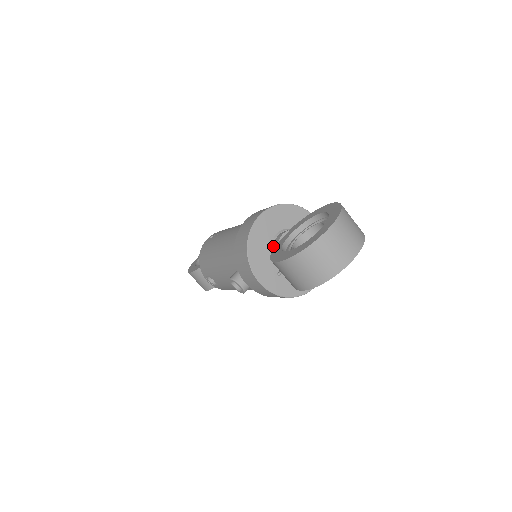
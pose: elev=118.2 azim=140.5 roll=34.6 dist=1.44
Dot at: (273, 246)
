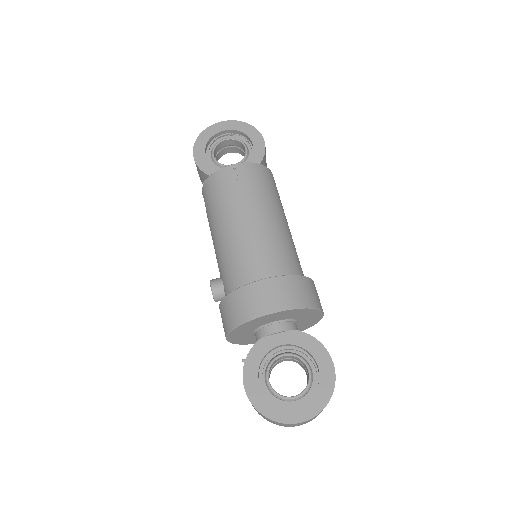
Dot at: (263, 328)
